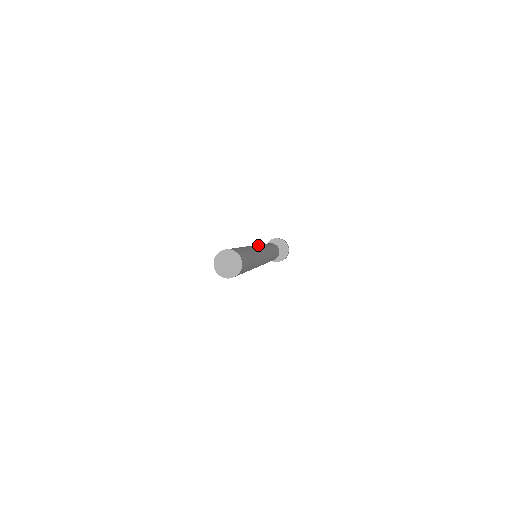
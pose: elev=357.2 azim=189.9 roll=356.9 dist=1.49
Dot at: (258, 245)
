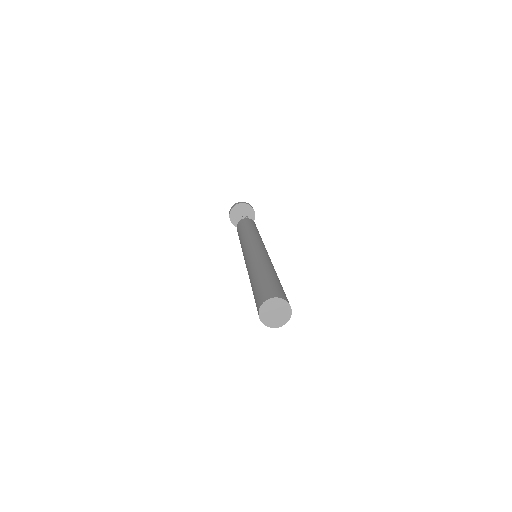
Dot at: (247, 248)
